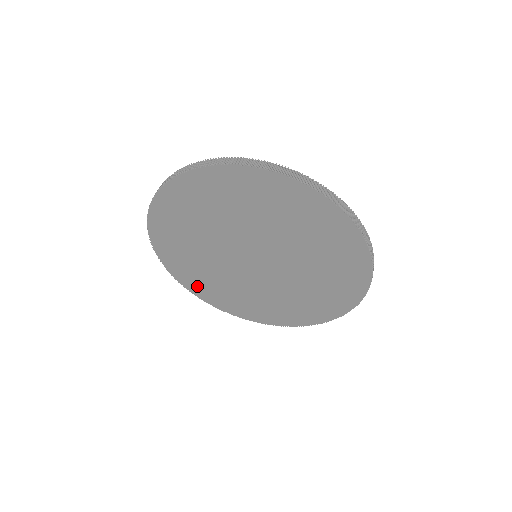
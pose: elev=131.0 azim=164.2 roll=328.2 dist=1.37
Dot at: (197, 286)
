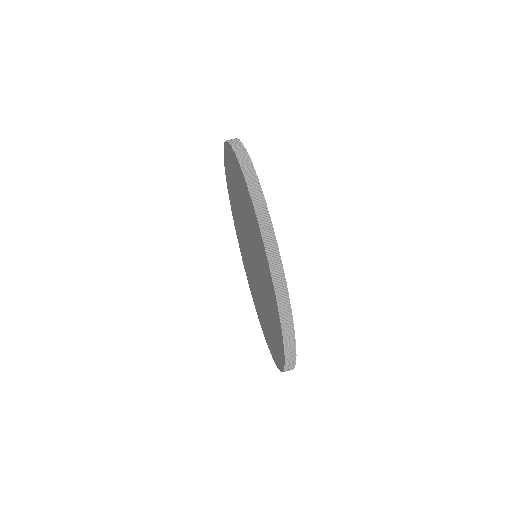
Dot at: occluded
